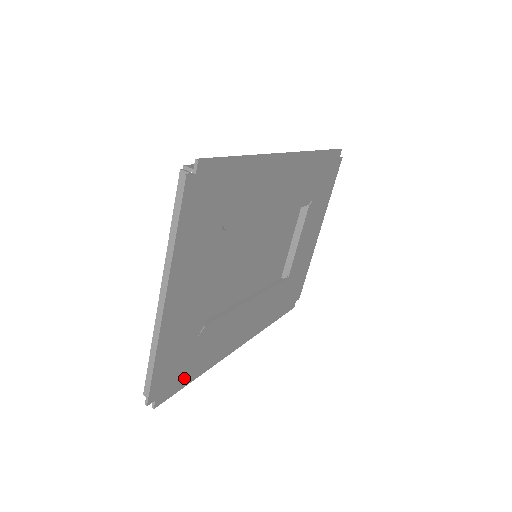
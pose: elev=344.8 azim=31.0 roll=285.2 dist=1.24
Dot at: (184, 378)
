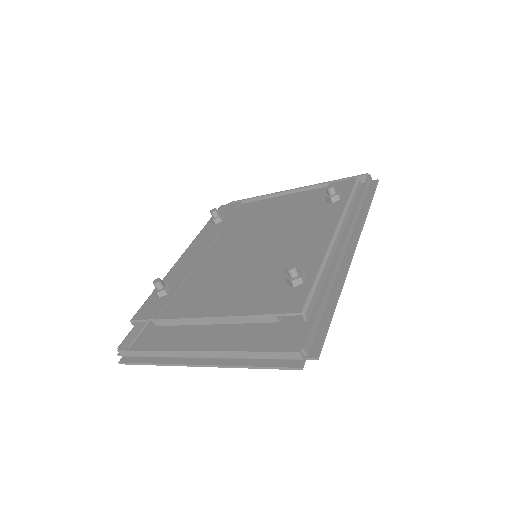
Dot at: (147, 329)
